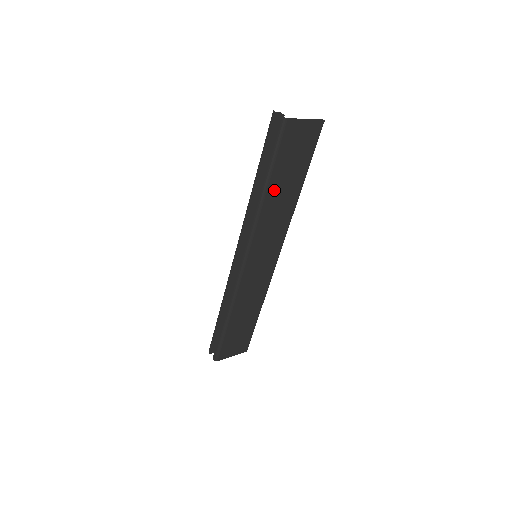
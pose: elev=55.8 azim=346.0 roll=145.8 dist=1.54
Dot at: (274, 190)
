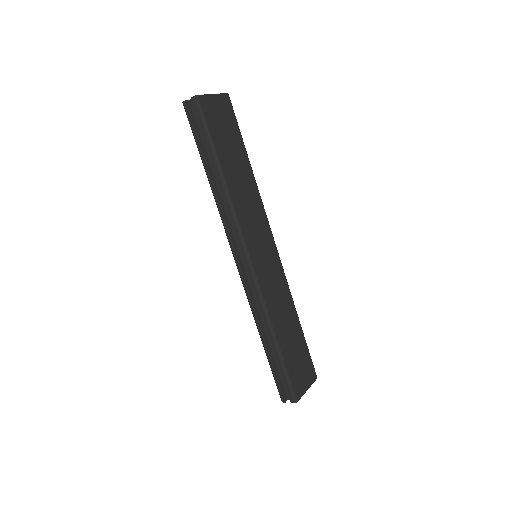
Dot at: (229, 170)
